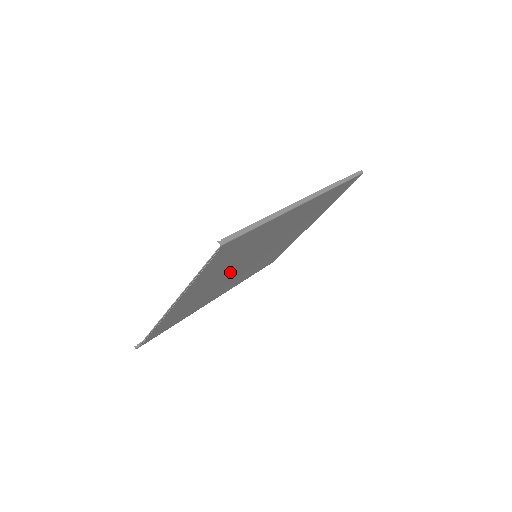
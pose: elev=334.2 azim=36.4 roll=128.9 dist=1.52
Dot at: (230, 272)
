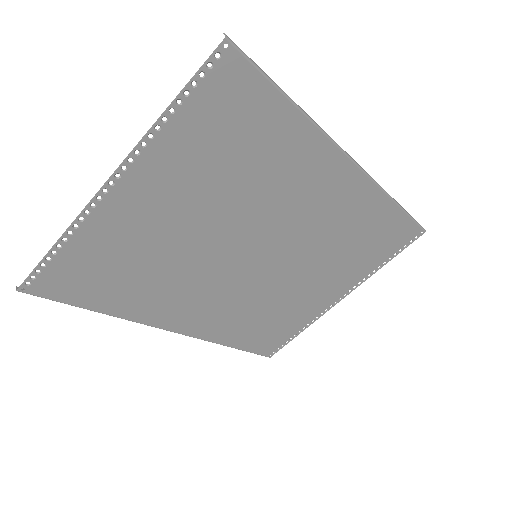
Dot at: (213, 240)
